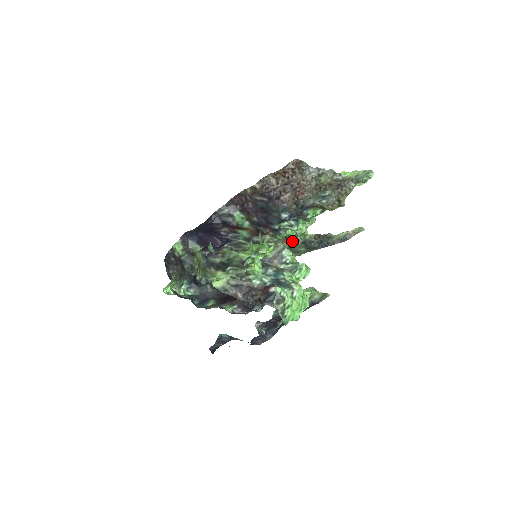
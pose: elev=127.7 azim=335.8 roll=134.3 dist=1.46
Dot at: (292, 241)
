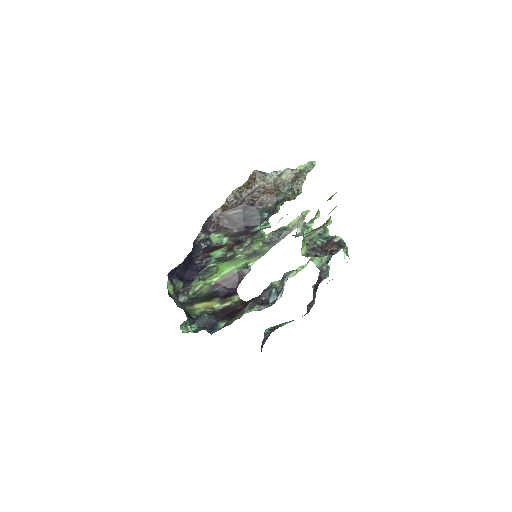
Dot at: (255, 245)
